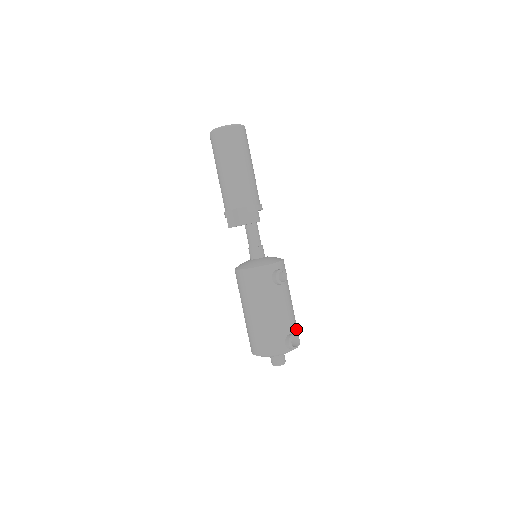
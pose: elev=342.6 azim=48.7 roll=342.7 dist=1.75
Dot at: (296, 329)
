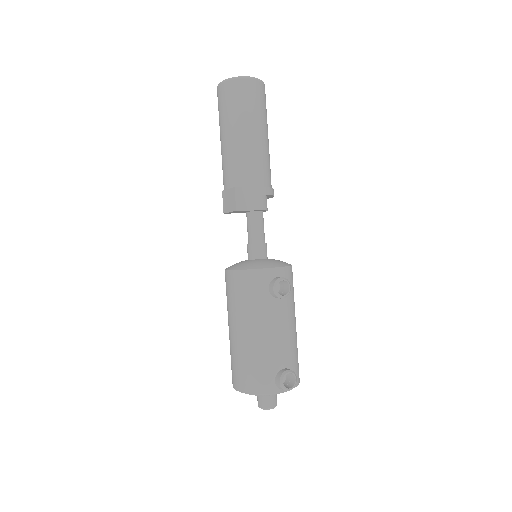
Dot at: (296, 363)
